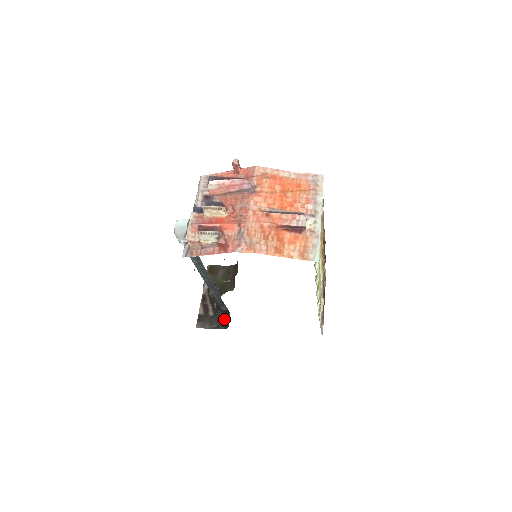
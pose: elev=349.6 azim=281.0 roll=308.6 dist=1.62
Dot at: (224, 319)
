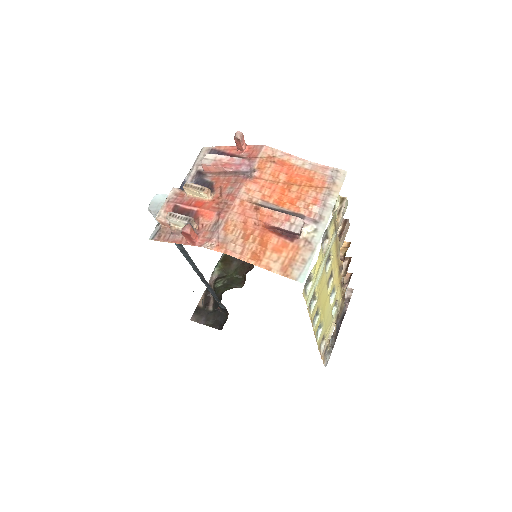
Dot at: (222, 318)
